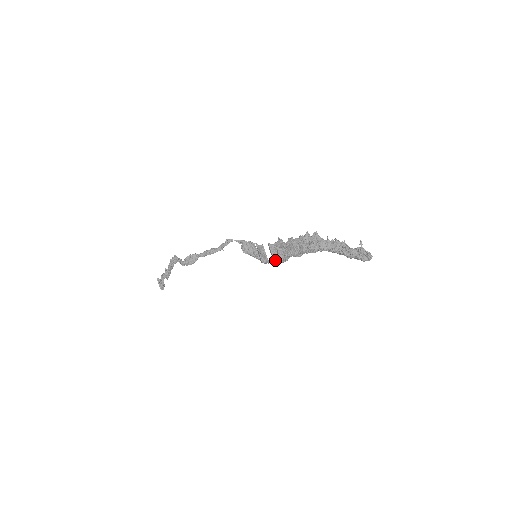
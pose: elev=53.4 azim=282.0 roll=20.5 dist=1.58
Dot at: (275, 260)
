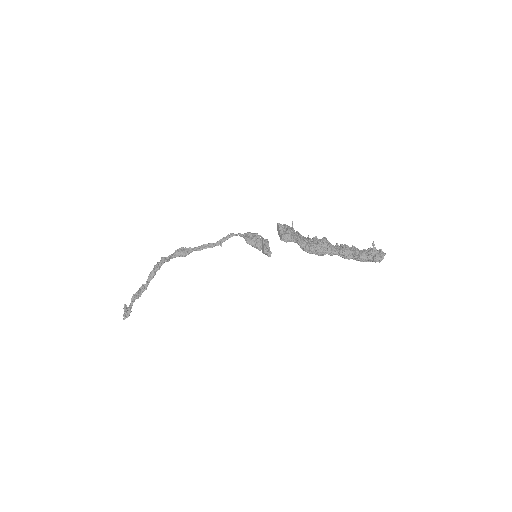
Dot at: (283, 235)
